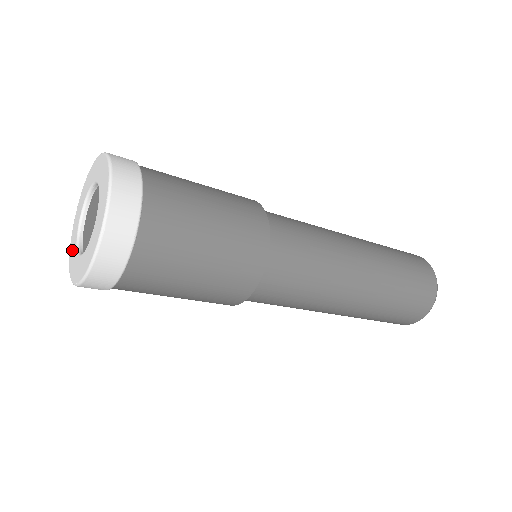
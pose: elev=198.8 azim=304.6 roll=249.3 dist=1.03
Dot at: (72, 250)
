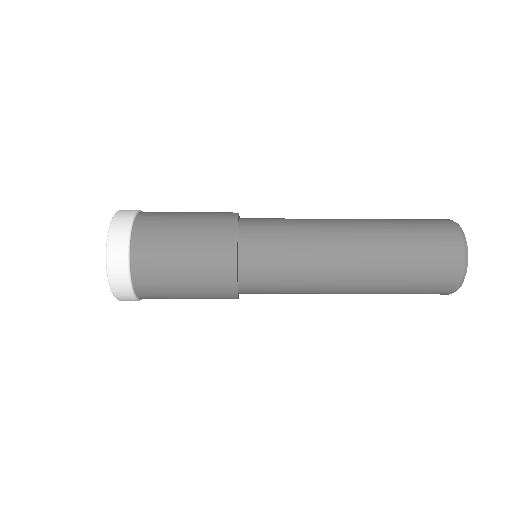
Dot at: occluded
